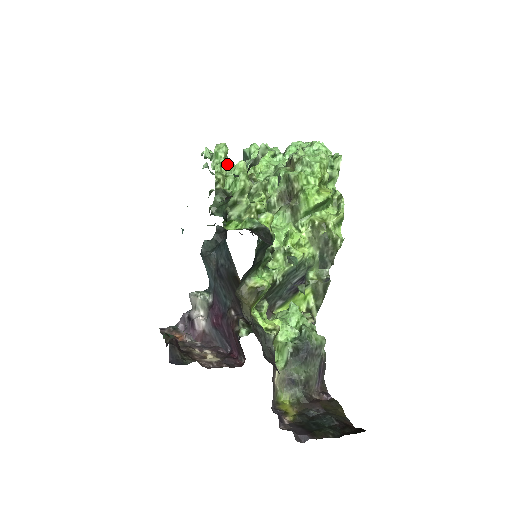
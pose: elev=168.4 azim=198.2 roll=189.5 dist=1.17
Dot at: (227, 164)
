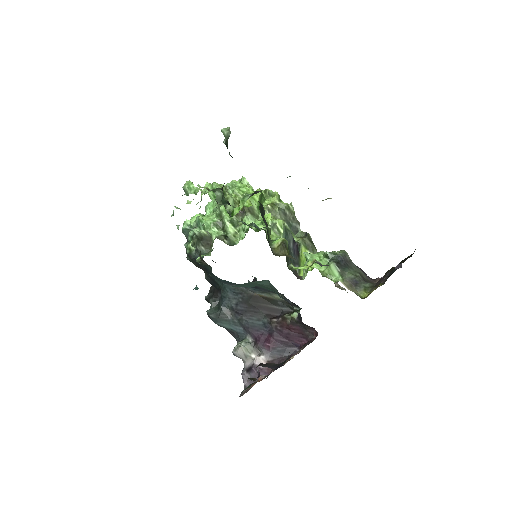
Dot at: occluded
